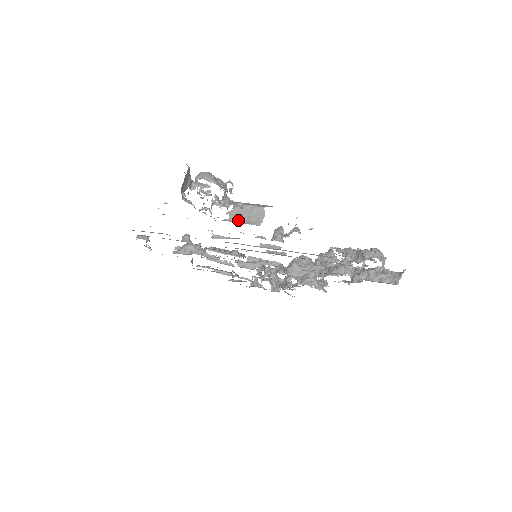
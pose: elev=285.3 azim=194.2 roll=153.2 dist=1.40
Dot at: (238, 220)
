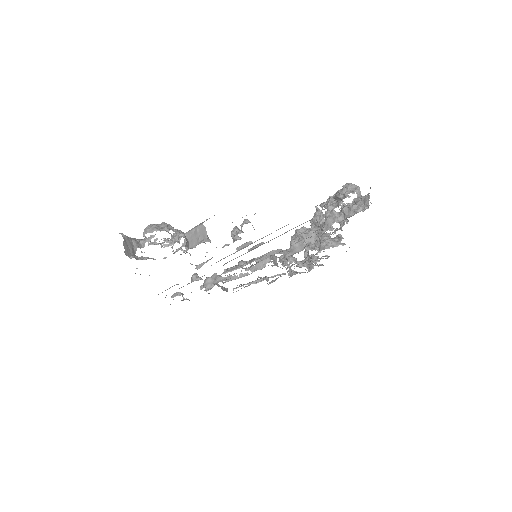
Dot at: (192, 246)
